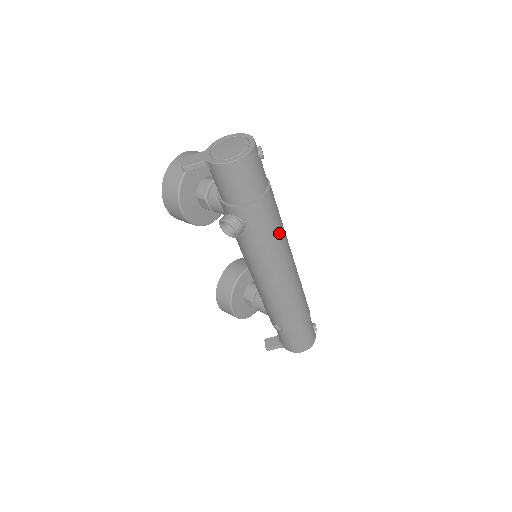
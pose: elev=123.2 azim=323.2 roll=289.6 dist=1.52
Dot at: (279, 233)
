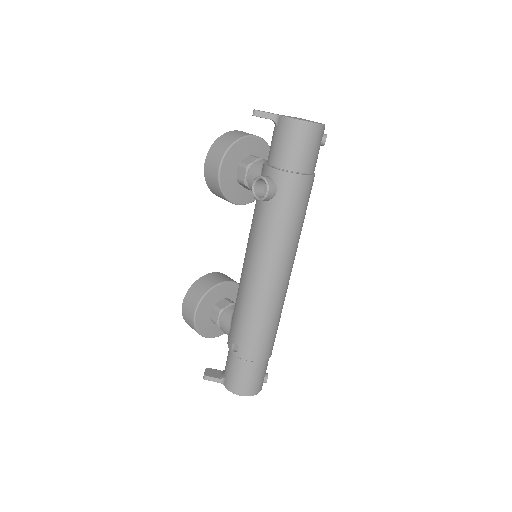
Dot at: (298, 227)
